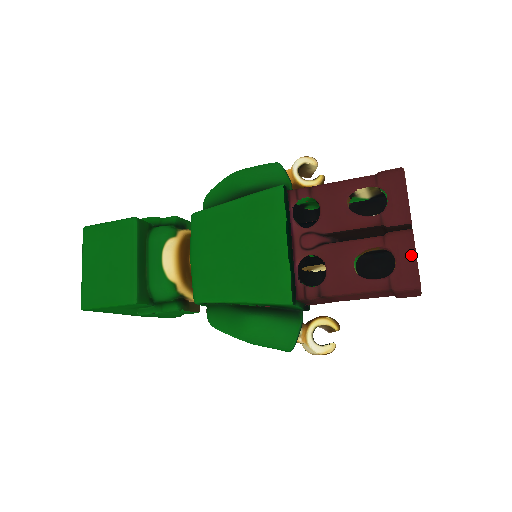
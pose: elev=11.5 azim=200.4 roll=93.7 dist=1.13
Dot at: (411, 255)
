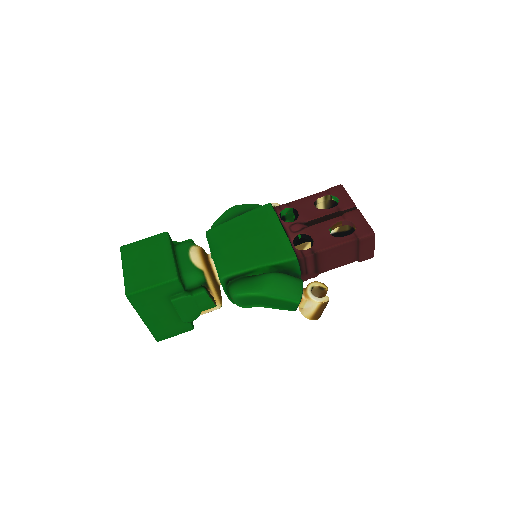
Dot at: (363, 219)
